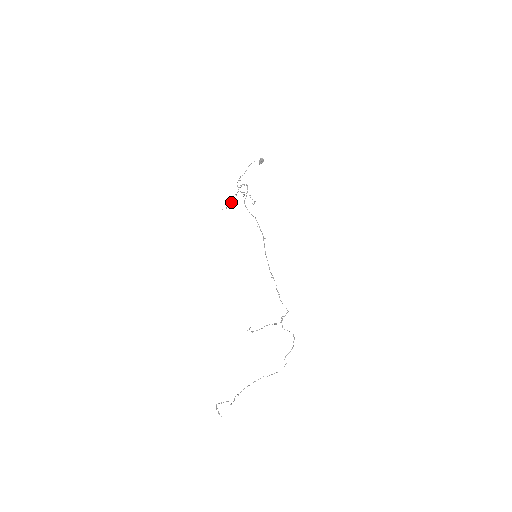
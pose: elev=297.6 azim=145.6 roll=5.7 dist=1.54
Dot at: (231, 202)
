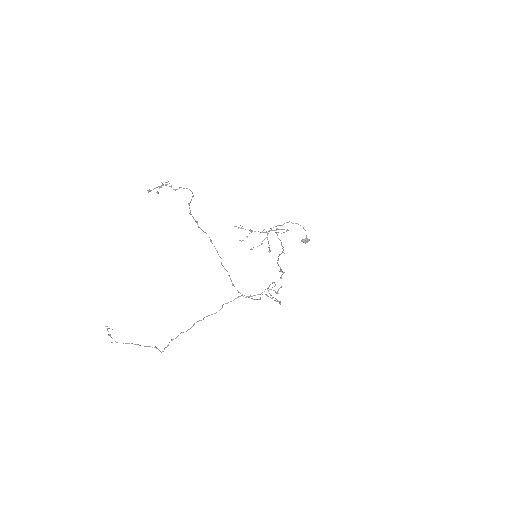
Dot at: (251, 230)
